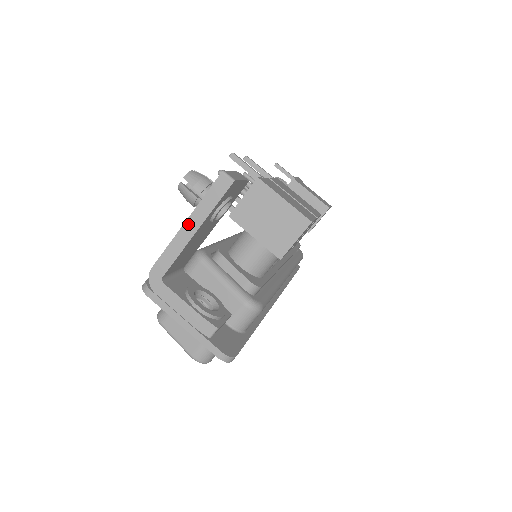
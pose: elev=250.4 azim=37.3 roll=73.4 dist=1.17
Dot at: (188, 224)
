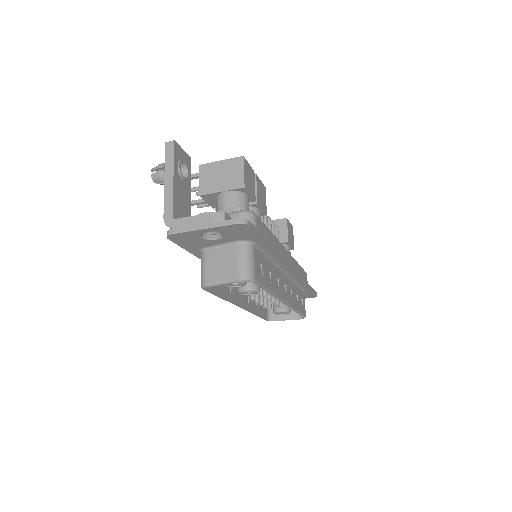
Dot at: (166, 179)
